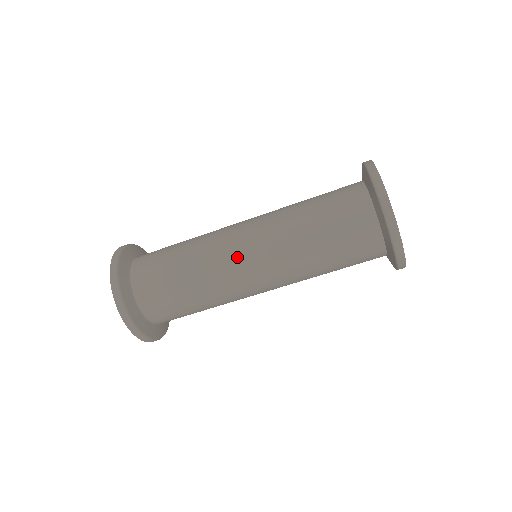
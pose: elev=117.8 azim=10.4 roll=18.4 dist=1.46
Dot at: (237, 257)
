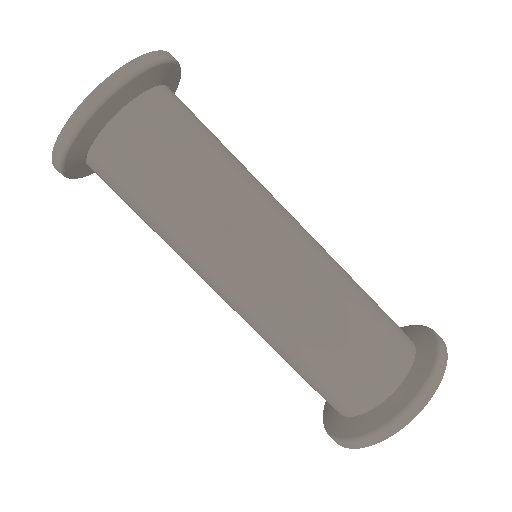
Dot at: (236, 261)
